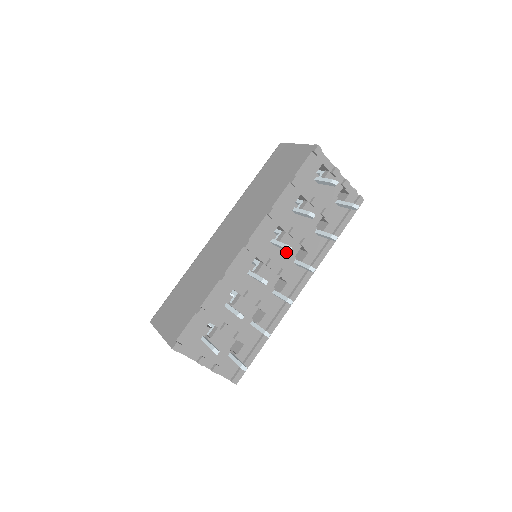
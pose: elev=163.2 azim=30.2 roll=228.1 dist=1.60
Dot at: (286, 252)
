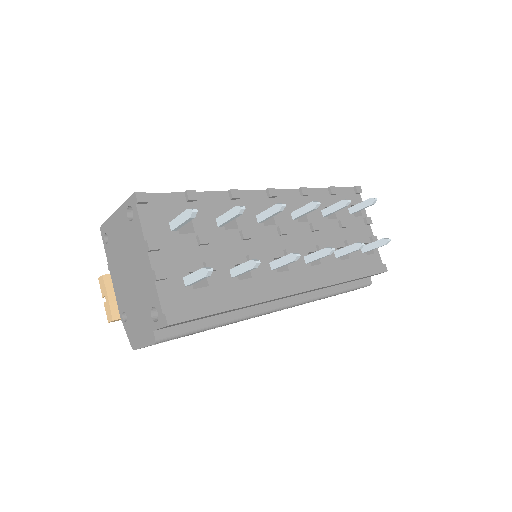
Dot at: (301, 239)
